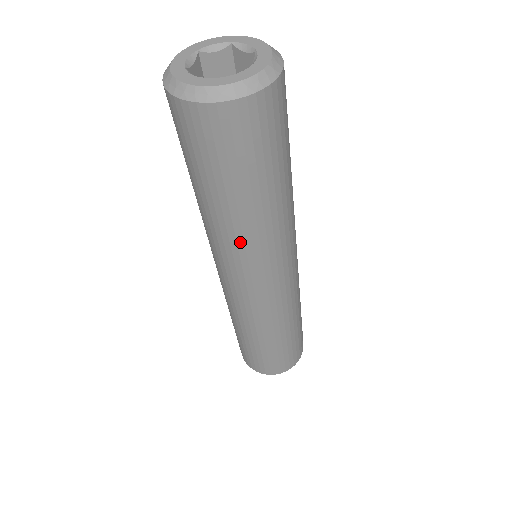
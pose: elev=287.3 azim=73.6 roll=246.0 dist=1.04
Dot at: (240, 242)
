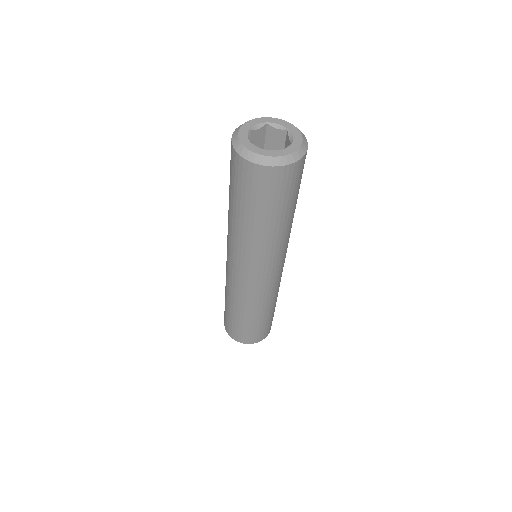
Dot at: (269, 247)
